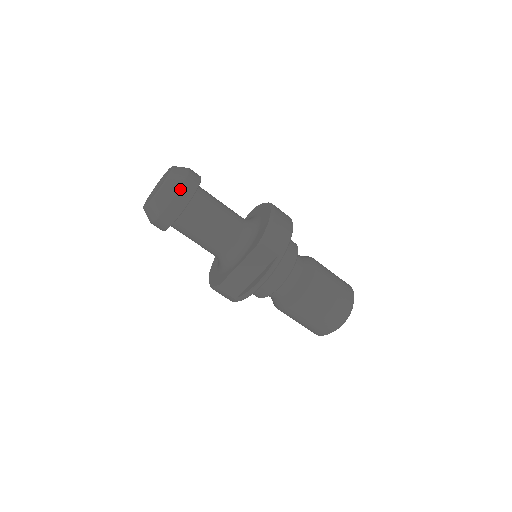
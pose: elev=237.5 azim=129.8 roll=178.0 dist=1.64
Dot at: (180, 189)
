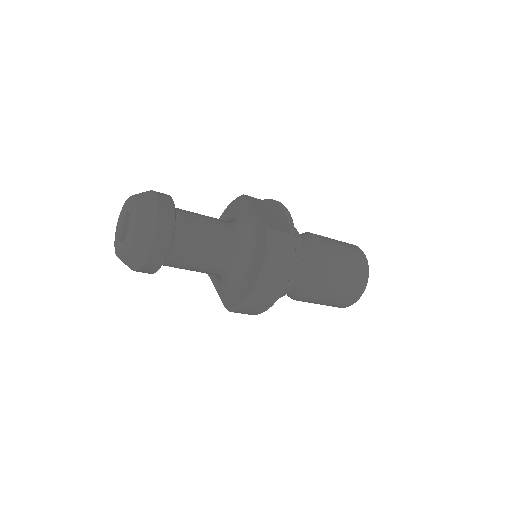
Dot at: (137, 271)
